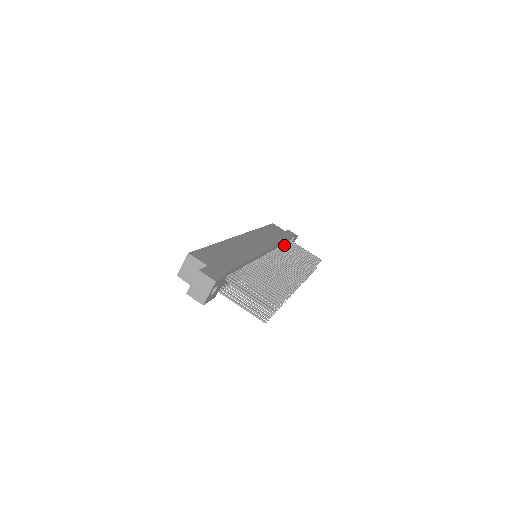
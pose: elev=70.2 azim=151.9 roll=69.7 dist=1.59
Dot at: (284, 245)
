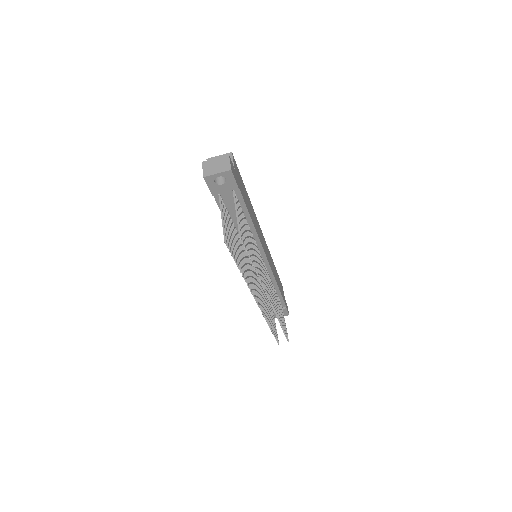
Dot at: (277, 294)
